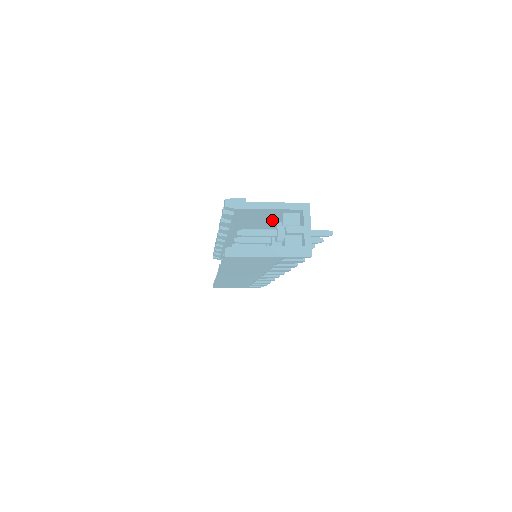
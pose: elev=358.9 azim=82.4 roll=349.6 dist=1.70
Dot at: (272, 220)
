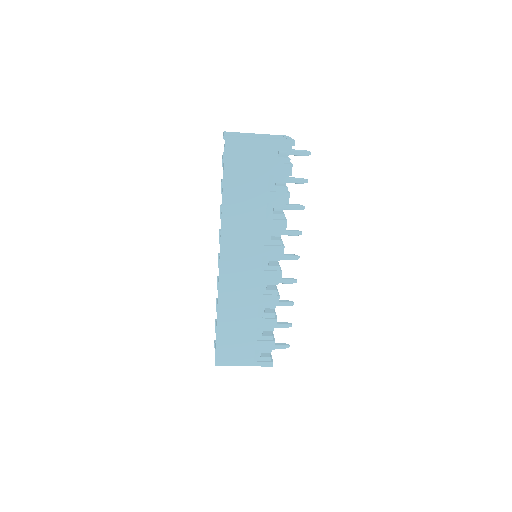
Dot at: occluded
